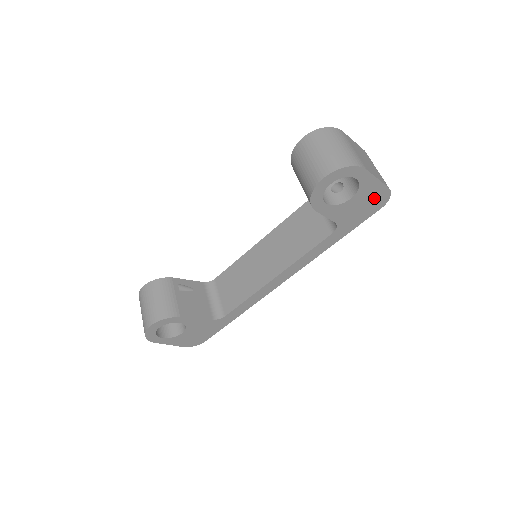
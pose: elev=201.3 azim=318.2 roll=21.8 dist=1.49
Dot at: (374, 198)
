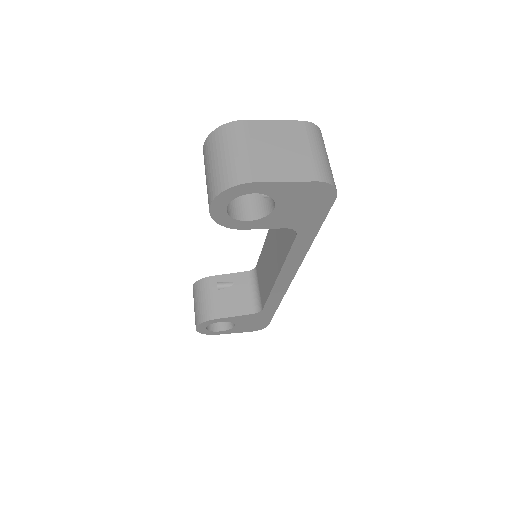
Dot at: (310, 195)
